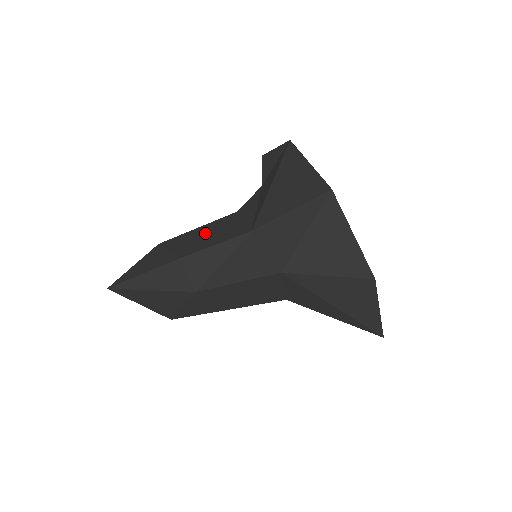
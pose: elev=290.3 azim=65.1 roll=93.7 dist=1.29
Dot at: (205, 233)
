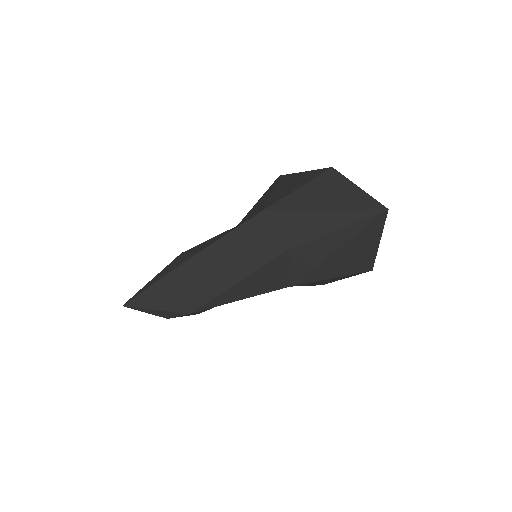
Dot at: occluded
